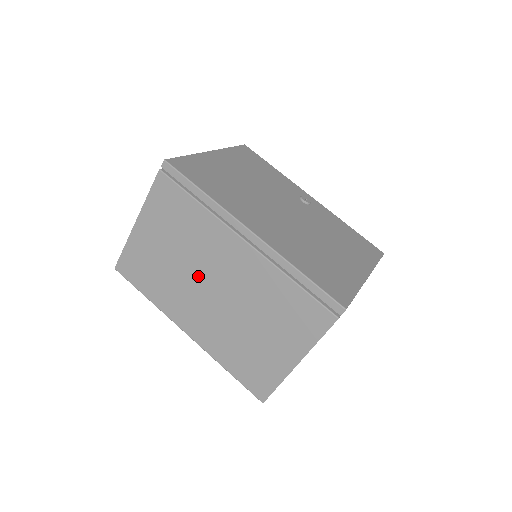
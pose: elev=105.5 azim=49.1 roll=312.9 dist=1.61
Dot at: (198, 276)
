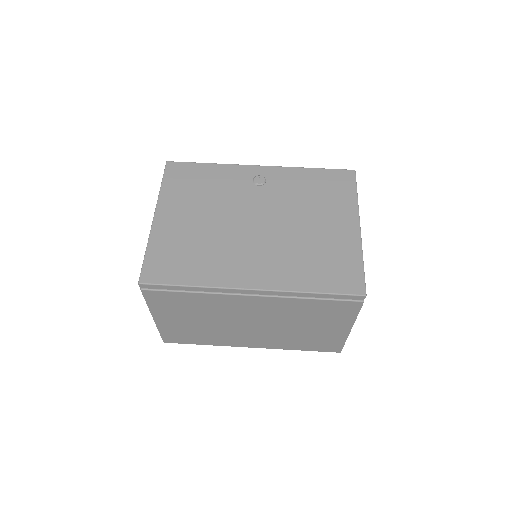
Dot at: (233, 323)
